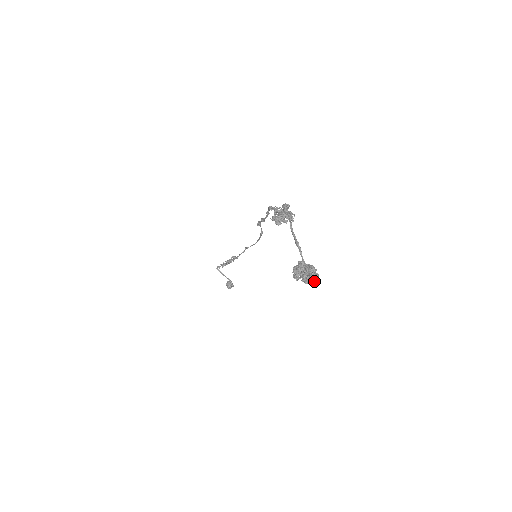
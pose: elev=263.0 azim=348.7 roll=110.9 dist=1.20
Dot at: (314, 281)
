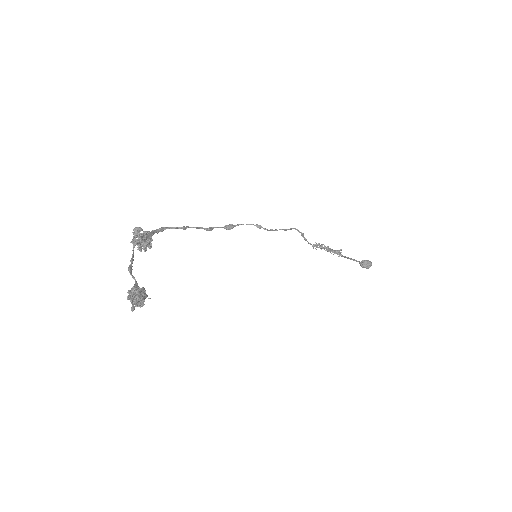
Dot at: (135, 304)
